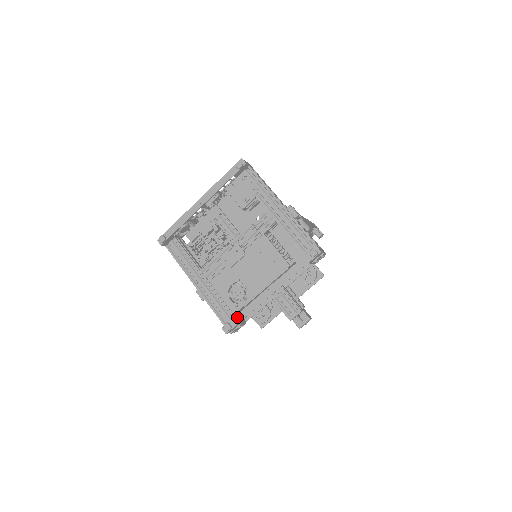
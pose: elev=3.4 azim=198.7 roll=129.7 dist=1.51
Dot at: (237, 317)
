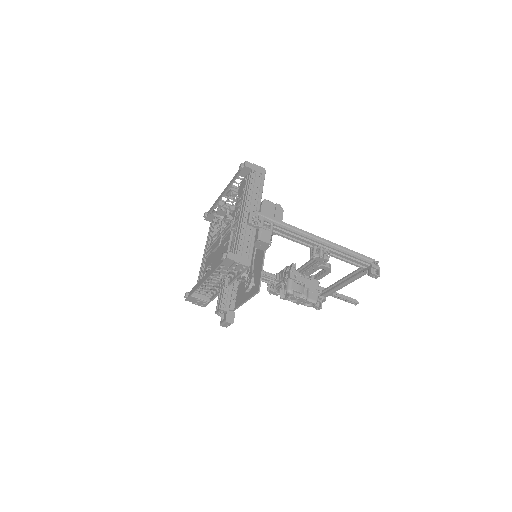
Dot at: (192, 290)
